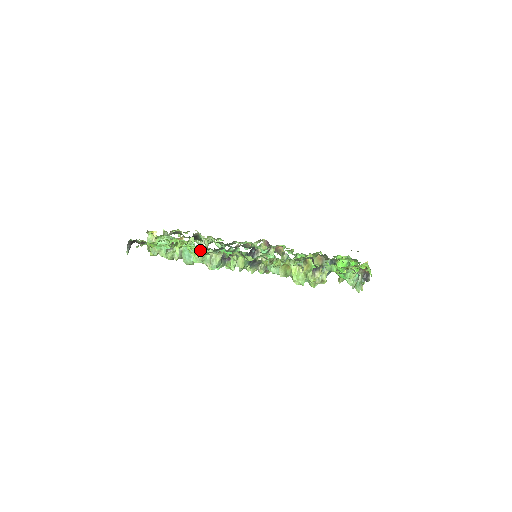
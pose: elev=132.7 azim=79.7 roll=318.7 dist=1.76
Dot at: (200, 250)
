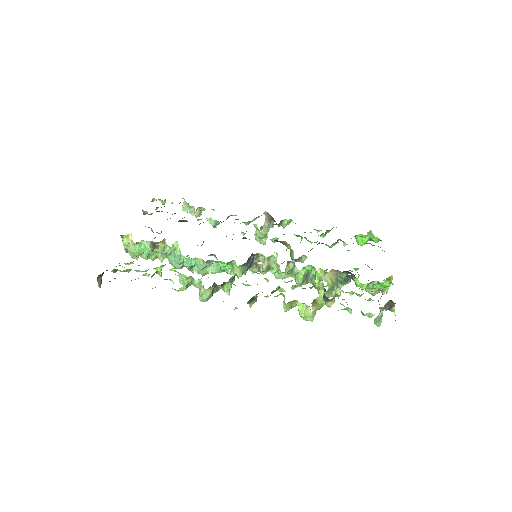
Dot at: (187, 268)
